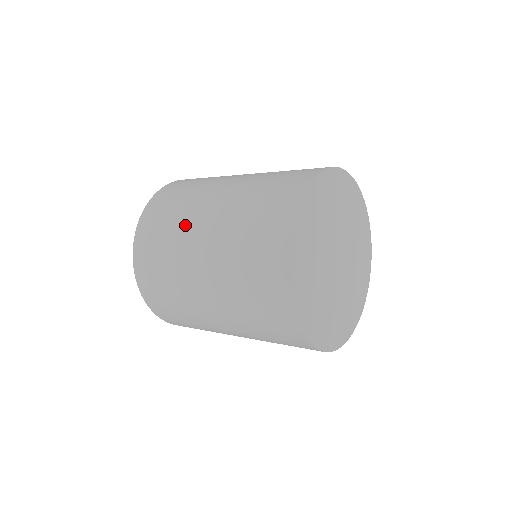
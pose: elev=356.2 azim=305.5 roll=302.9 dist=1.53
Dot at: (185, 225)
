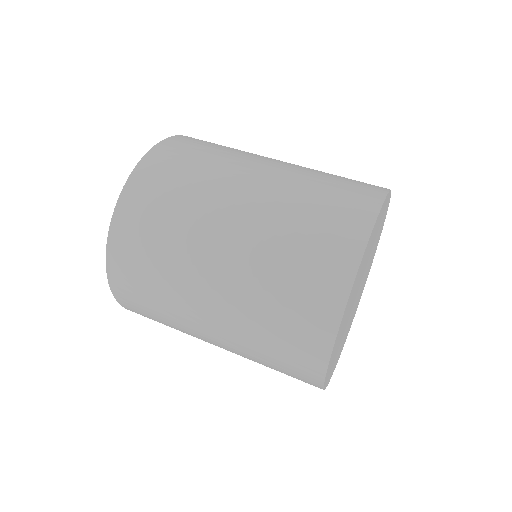
Dot at: (188, 333)
